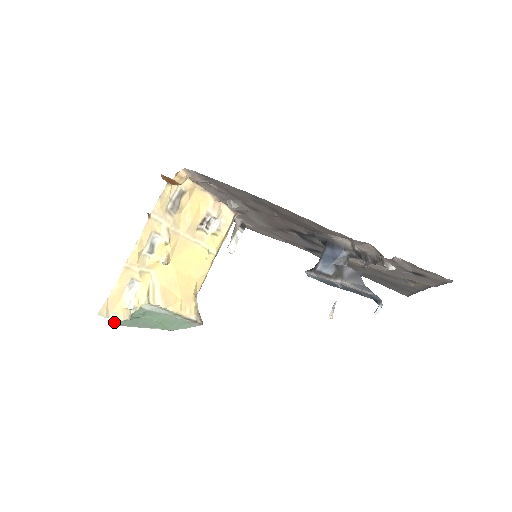
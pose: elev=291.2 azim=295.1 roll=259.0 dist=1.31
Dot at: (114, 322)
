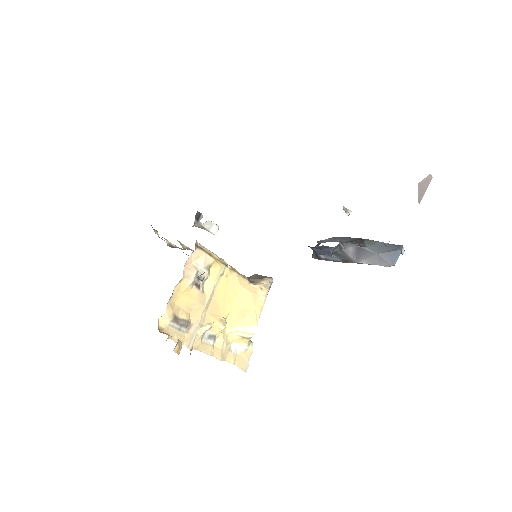
Dot at: occluded
